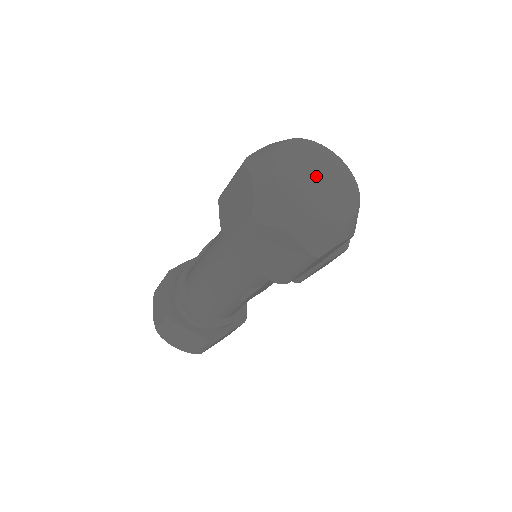
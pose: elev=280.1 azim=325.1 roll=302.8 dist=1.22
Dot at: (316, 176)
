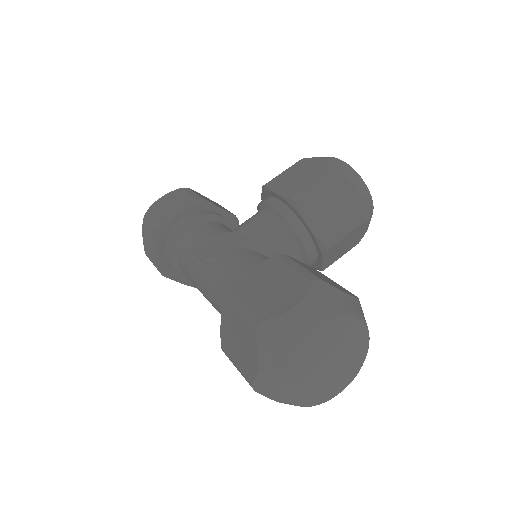
Dot at: (327, 363)
